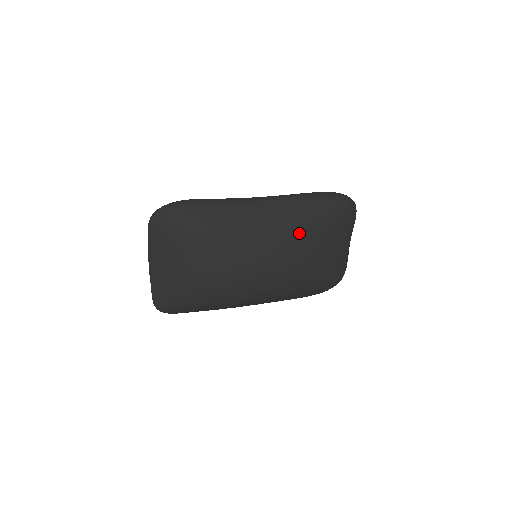
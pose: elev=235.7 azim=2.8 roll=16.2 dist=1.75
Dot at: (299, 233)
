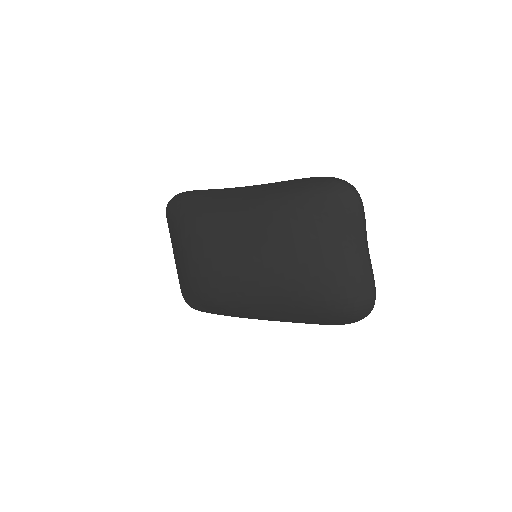
Dot at: (269, 222)
